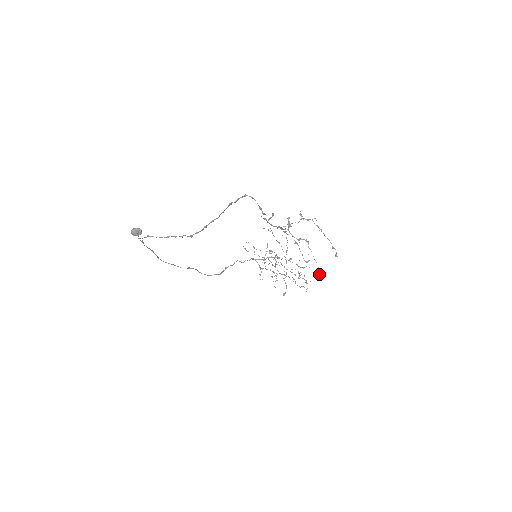
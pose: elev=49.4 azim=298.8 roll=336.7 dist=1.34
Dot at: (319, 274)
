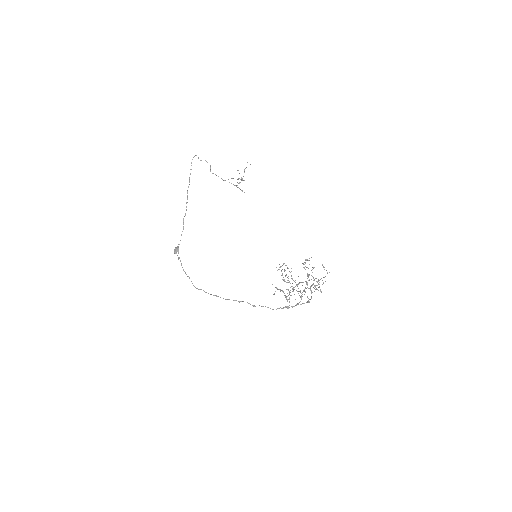
Dot at: occluded
